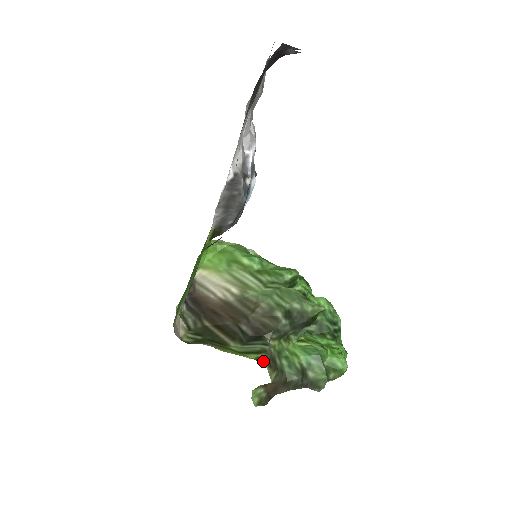
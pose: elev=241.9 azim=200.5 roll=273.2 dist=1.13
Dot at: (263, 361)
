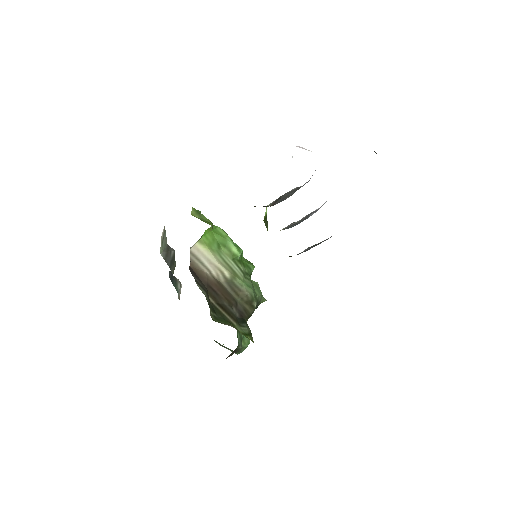
Dot at: (253, 342)
